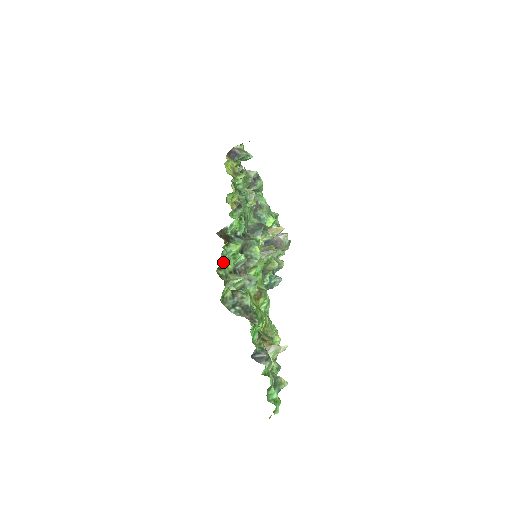
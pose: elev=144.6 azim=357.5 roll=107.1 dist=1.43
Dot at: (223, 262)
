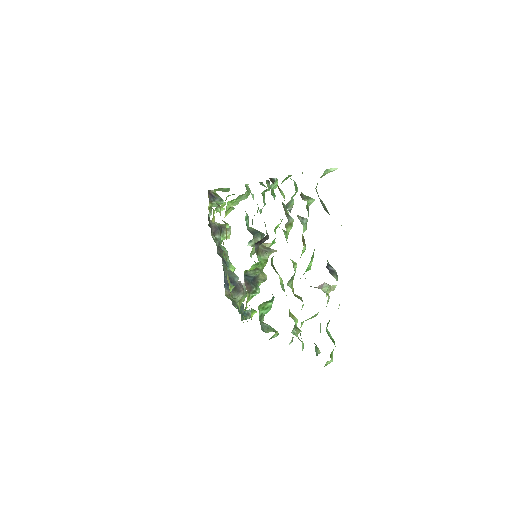
Dot at: (302, 173)
